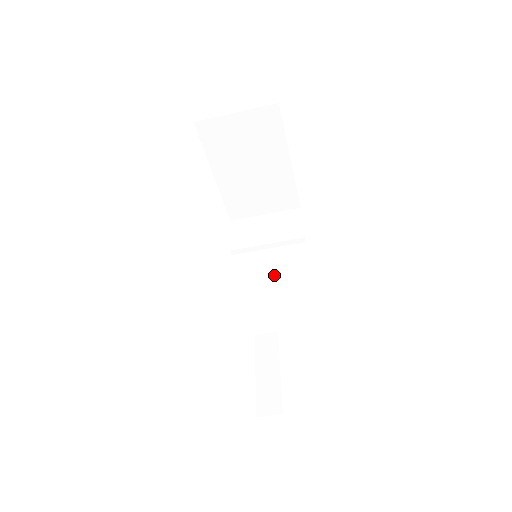
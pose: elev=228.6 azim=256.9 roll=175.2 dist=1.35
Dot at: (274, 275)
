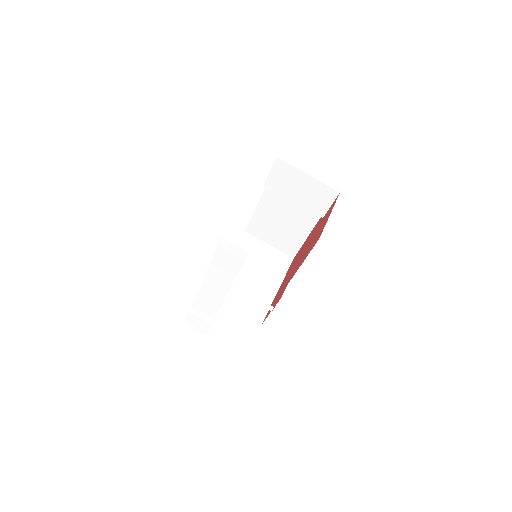
Dot at: occluded
